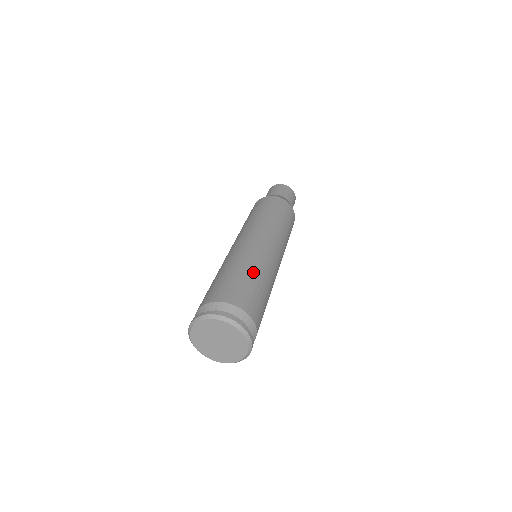
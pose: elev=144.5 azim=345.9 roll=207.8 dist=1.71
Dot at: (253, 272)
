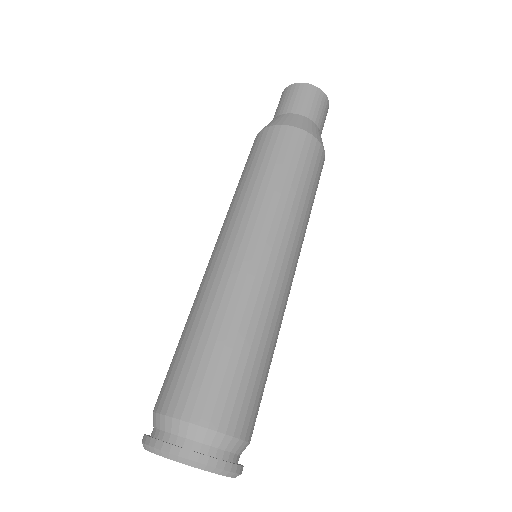
Dot at: (223, 330)
